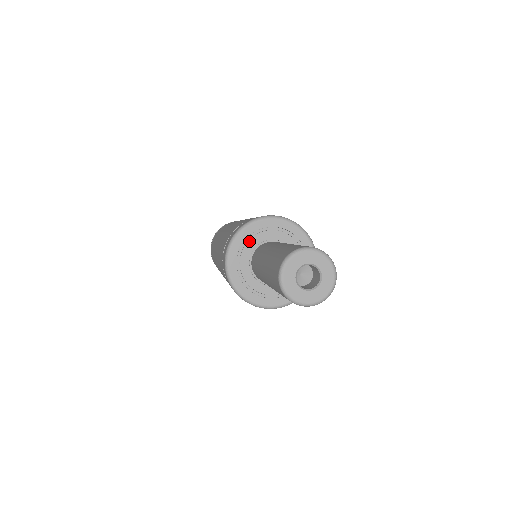
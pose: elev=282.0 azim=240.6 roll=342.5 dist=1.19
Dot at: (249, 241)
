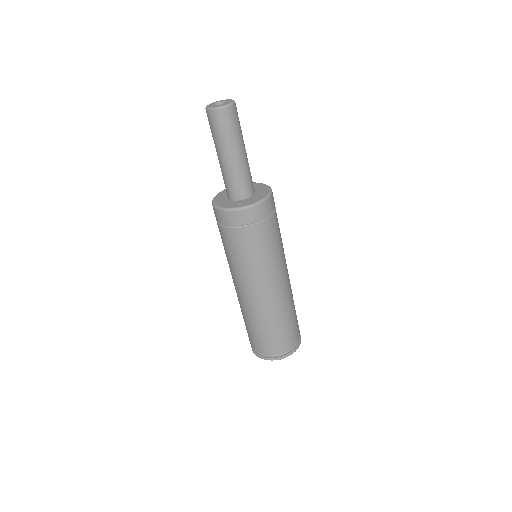
Dot at: (222, 197)
